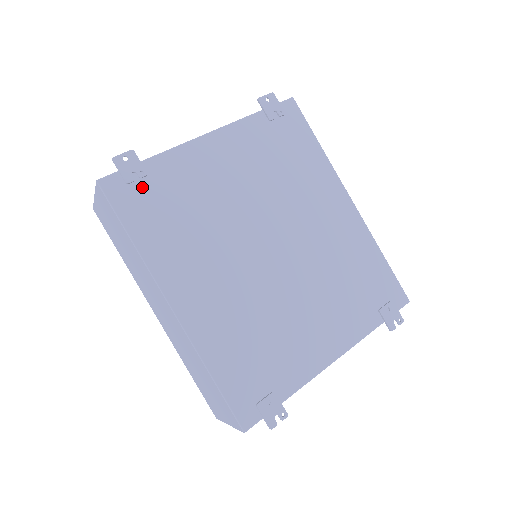
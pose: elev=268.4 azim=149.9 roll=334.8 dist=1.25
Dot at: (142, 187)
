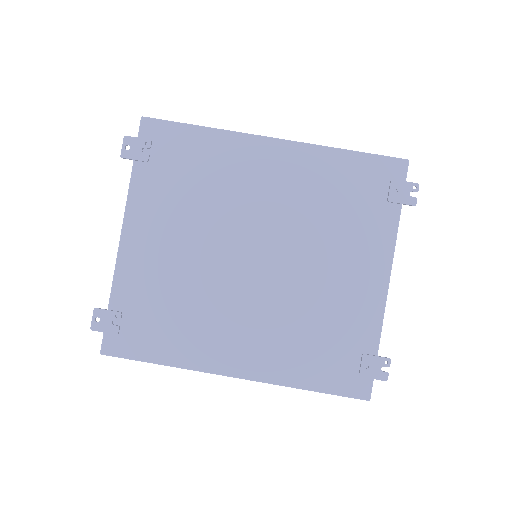
Dot at: (128, 324)
